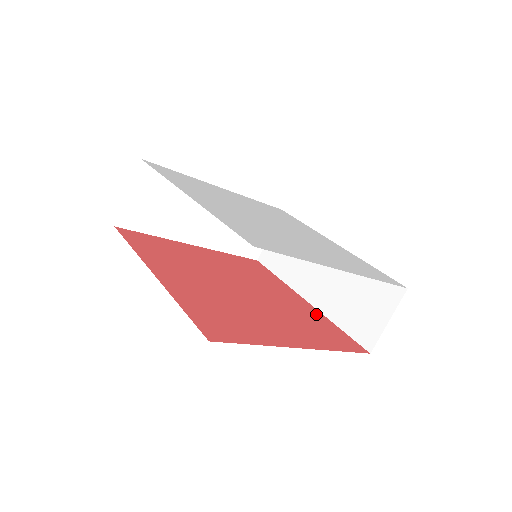
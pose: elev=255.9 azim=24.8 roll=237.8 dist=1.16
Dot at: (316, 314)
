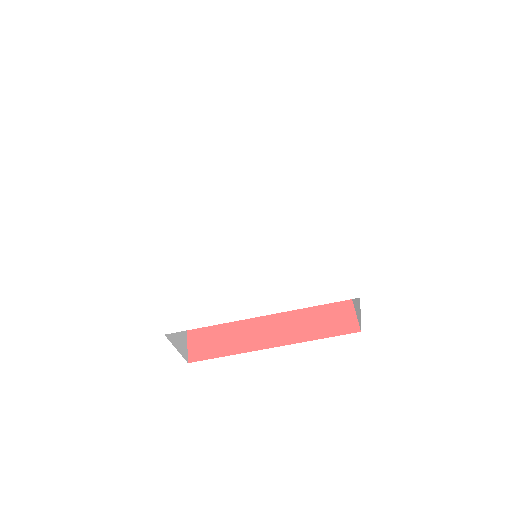
Dot at: occluded
